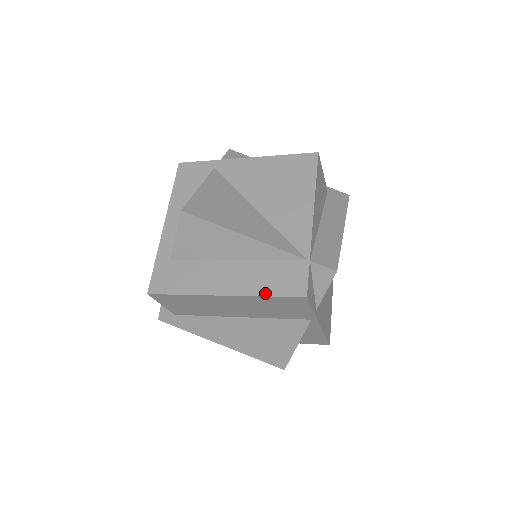
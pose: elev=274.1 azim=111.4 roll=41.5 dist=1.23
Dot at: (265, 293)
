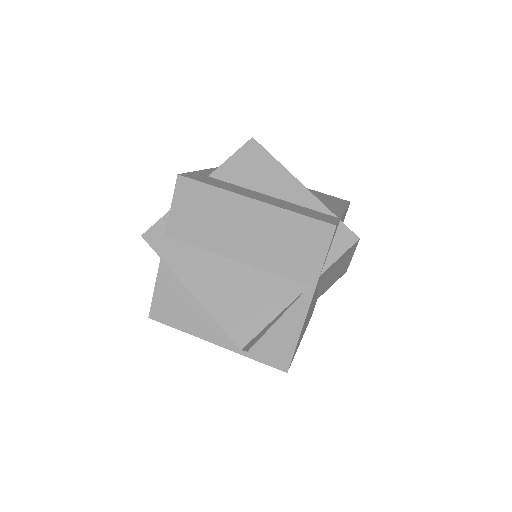
Dot at: (297, 212)
